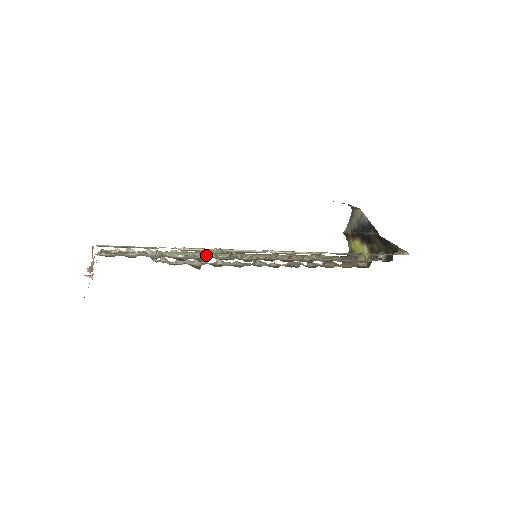
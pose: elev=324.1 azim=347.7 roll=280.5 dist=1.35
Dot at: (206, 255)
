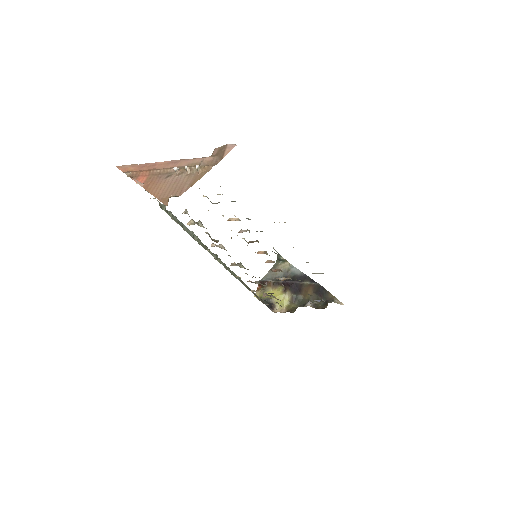
Dot at: occluded
